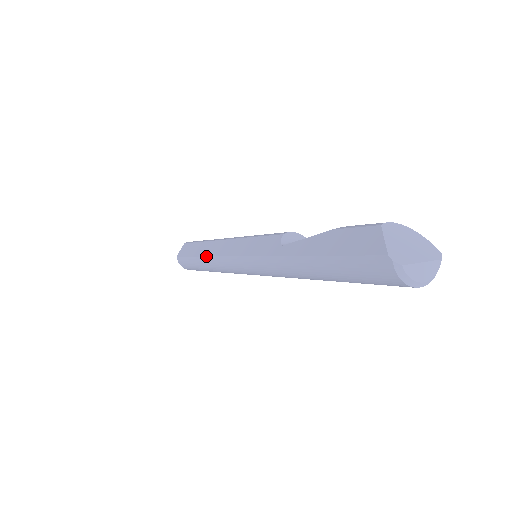
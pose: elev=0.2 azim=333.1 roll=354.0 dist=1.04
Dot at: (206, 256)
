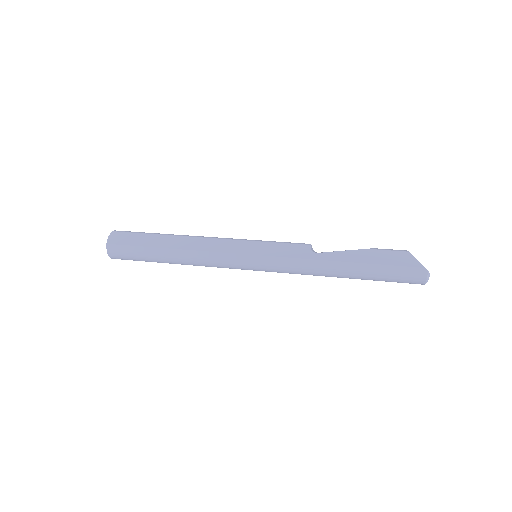
Dot at: (188, 249)
